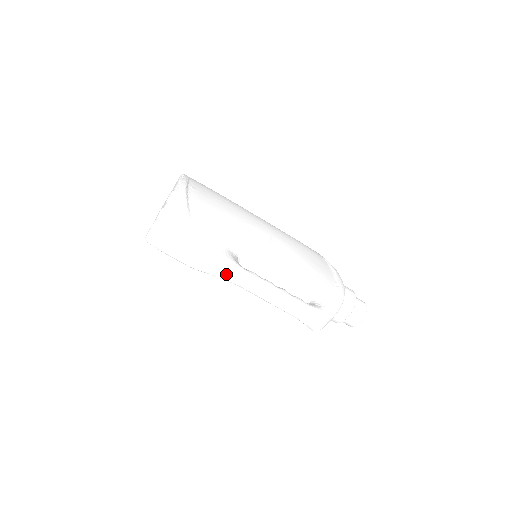
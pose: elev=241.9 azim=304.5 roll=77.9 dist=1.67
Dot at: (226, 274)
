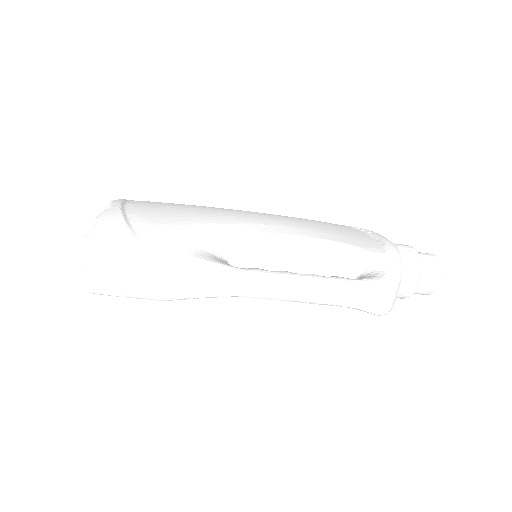
Dot at: (217, 286)
